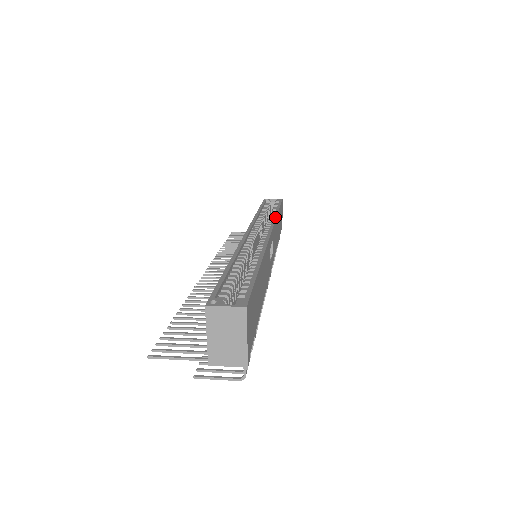
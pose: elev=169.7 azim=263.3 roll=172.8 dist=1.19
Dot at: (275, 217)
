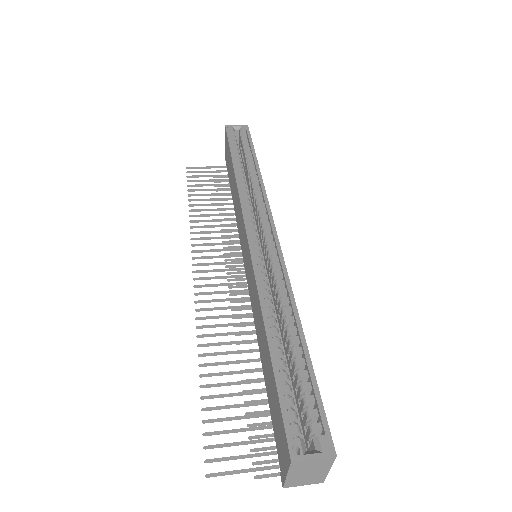
Dot at: (263, 187)
